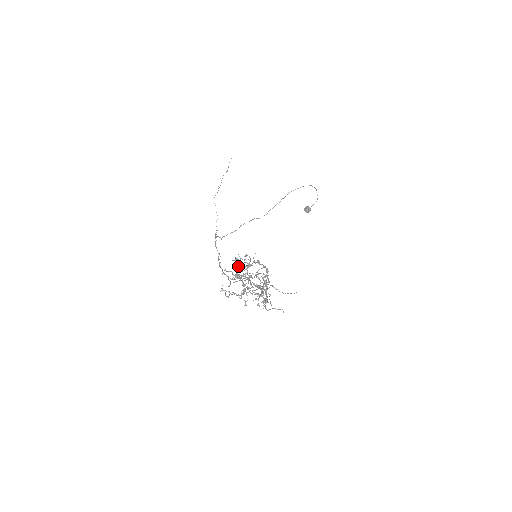
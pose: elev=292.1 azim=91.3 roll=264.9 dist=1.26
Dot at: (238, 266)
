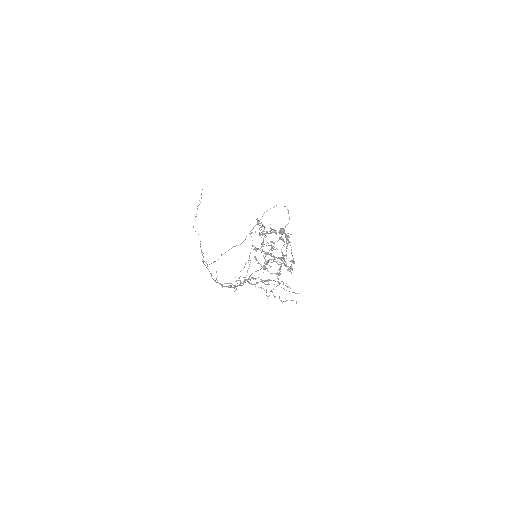
Dot at: (260, 230)
